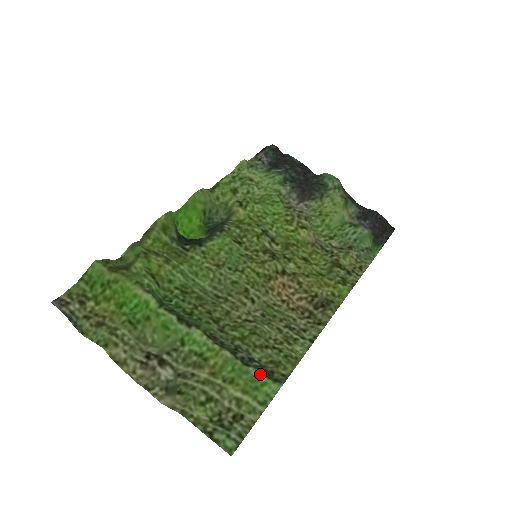
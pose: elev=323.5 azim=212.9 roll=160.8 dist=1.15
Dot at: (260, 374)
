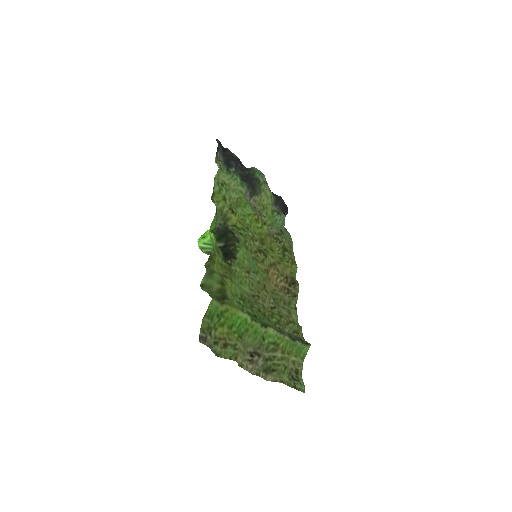
Dot at: (302, 343)
